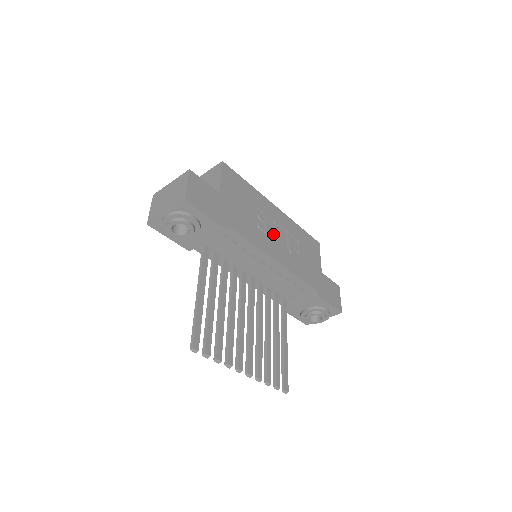
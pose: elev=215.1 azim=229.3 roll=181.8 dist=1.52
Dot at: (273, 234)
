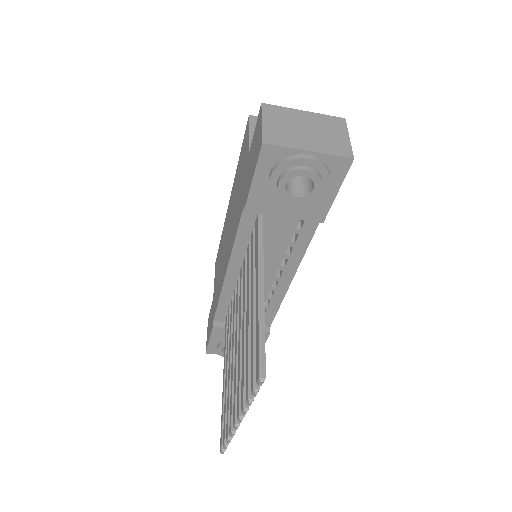
Dot at: occluded
